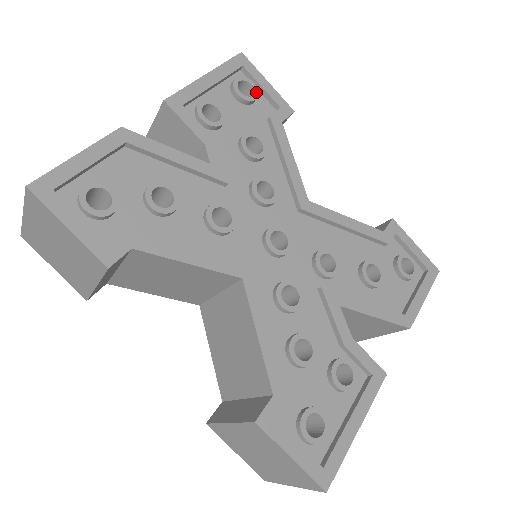
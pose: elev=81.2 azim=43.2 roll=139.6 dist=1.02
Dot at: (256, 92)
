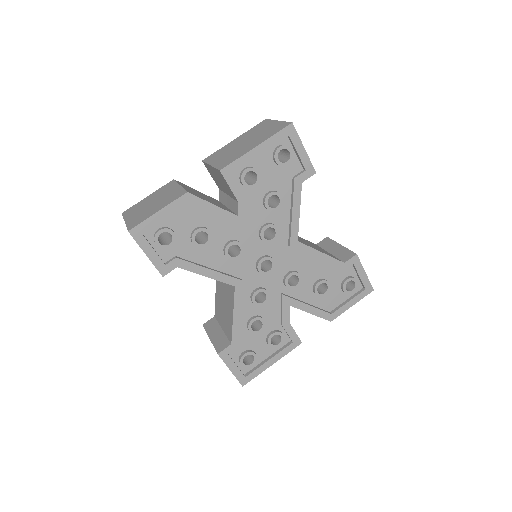
Dot at: (291, 158)
